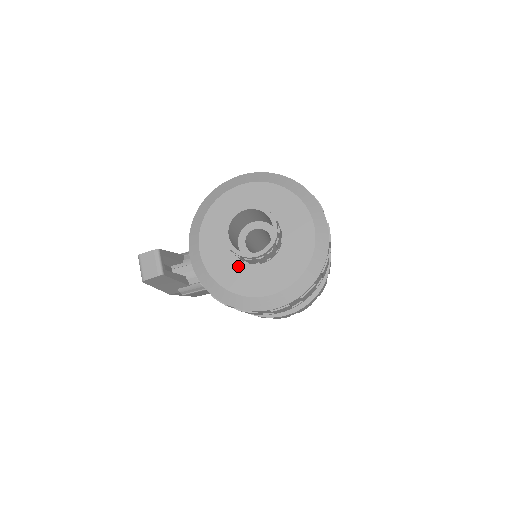
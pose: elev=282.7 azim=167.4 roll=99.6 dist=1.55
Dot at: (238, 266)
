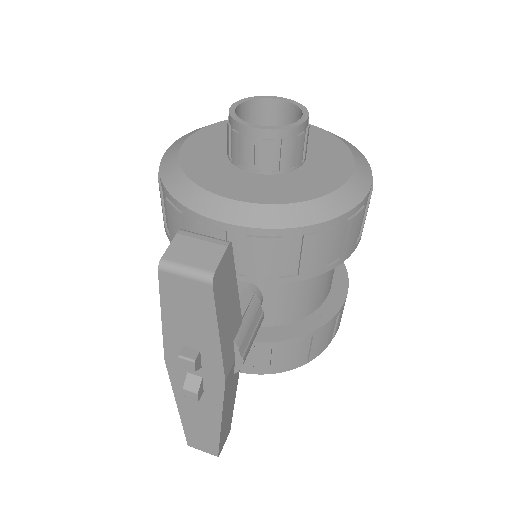
Dot at: (290, 178)
